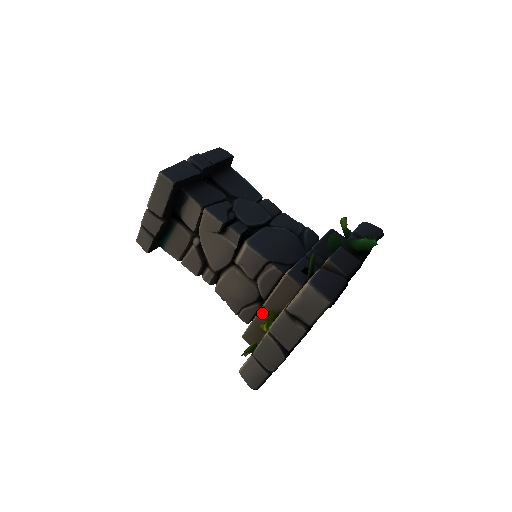
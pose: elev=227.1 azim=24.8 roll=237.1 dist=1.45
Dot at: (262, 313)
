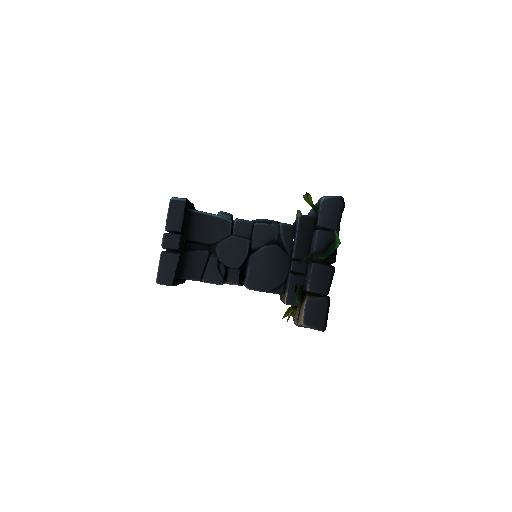
Dot at: (284, 317)
